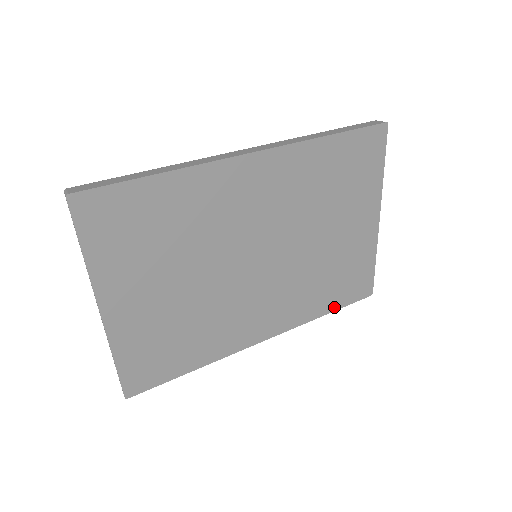
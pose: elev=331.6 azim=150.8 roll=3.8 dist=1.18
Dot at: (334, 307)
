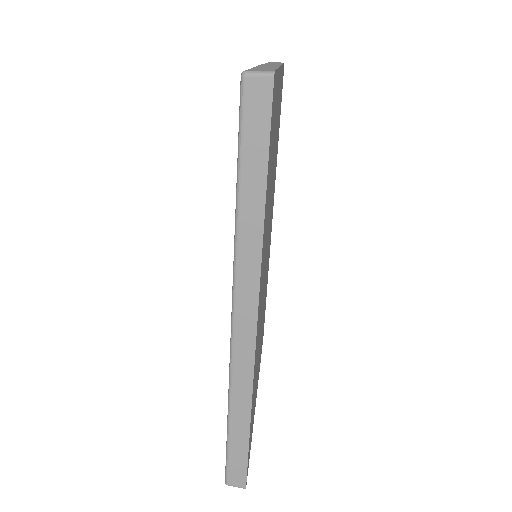
Dot at: occluded
